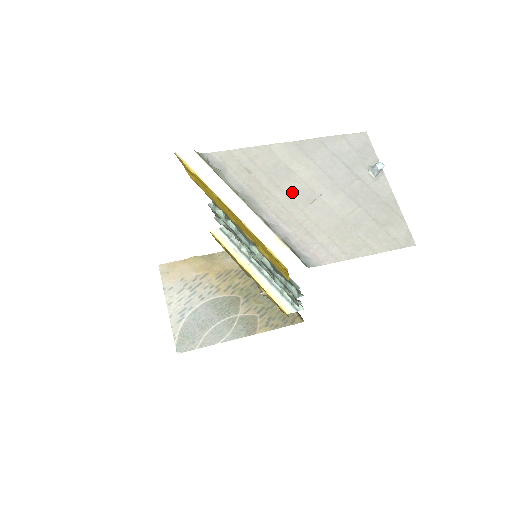
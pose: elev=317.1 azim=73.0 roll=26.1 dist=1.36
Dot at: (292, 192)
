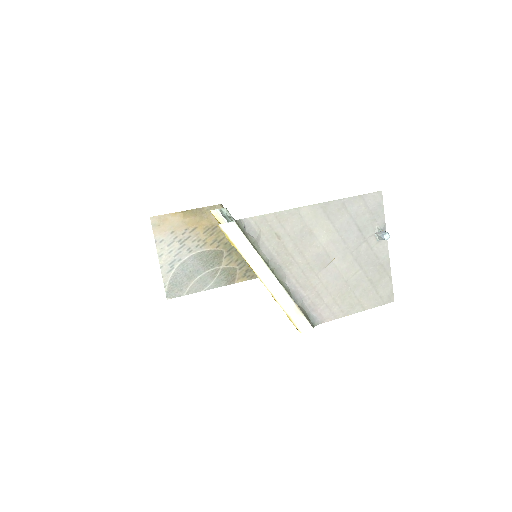
Dot at: (312, 257)
